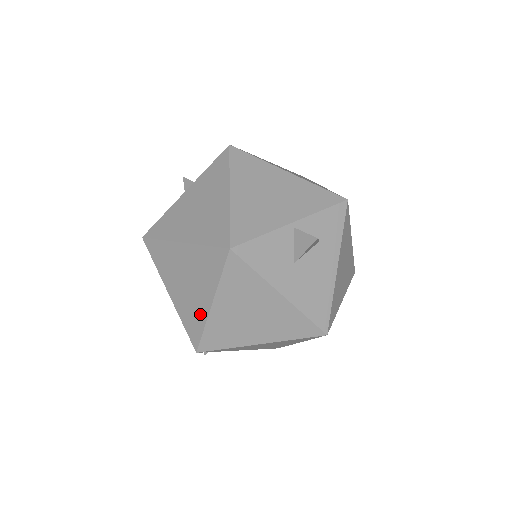
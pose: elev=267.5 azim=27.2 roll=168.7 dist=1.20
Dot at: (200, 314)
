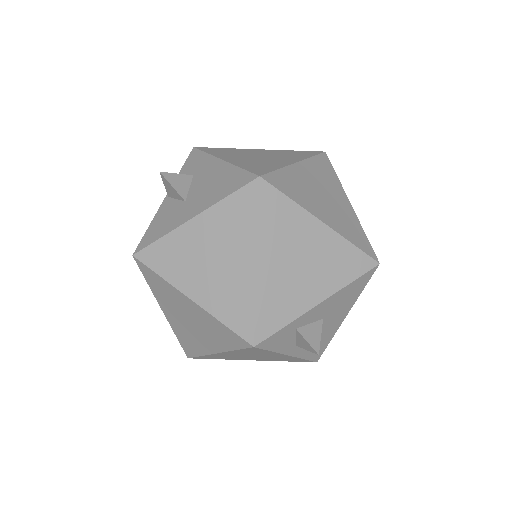
Dot at: (208, 319)
